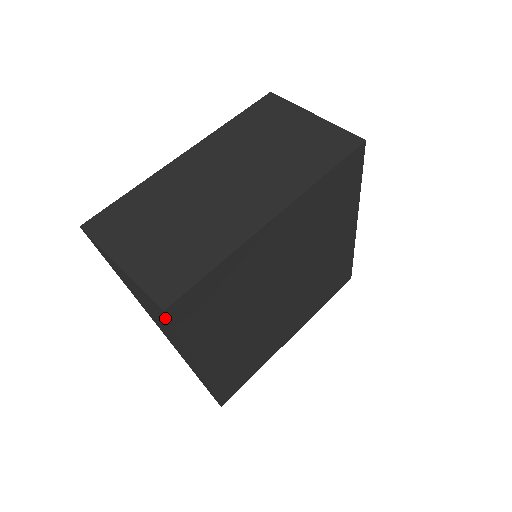
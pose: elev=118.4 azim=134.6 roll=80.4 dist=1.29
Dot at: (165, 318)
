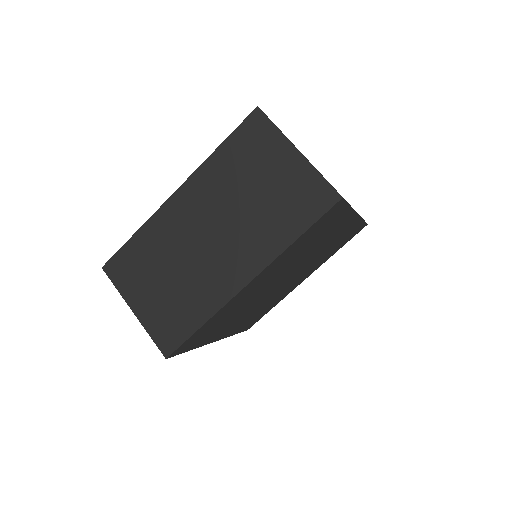
Dot at: occluded
